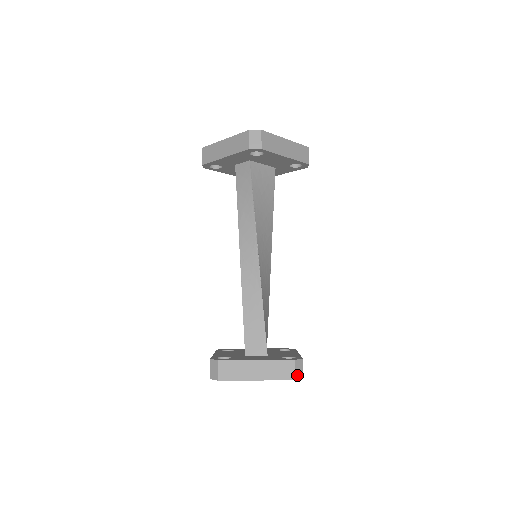
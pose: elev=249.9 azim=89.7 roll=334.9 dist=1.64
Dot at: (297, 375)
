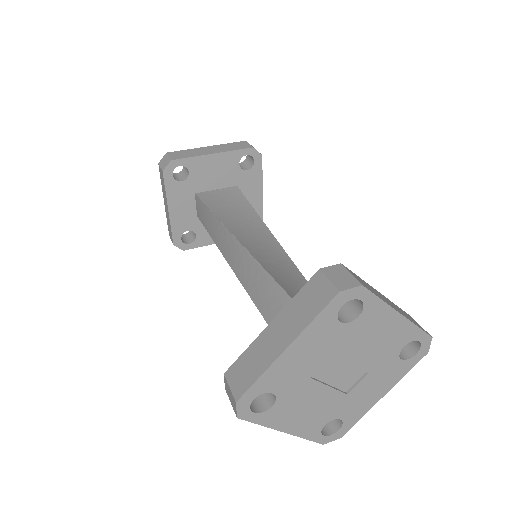
Dot at: (341, 285)
